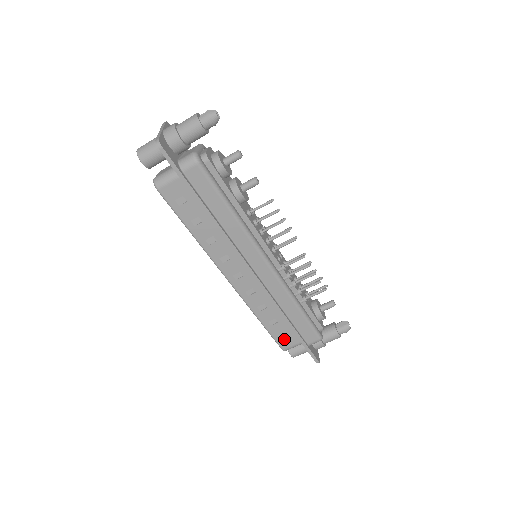
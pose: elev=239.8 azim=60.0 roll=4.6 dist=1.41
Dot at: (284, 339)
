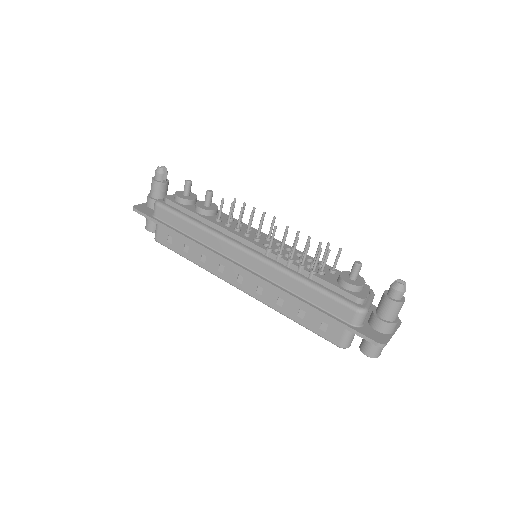
Dot at: (328, 331)
